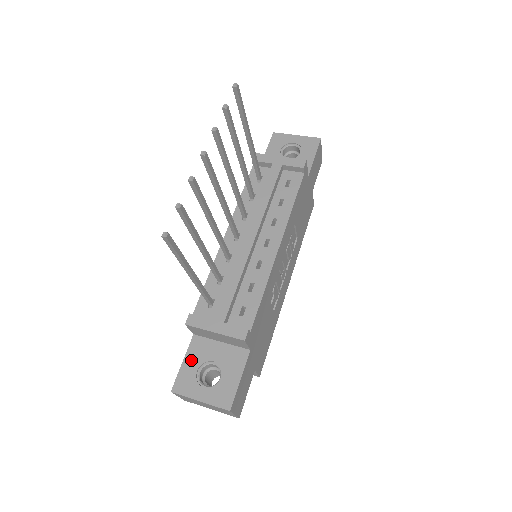
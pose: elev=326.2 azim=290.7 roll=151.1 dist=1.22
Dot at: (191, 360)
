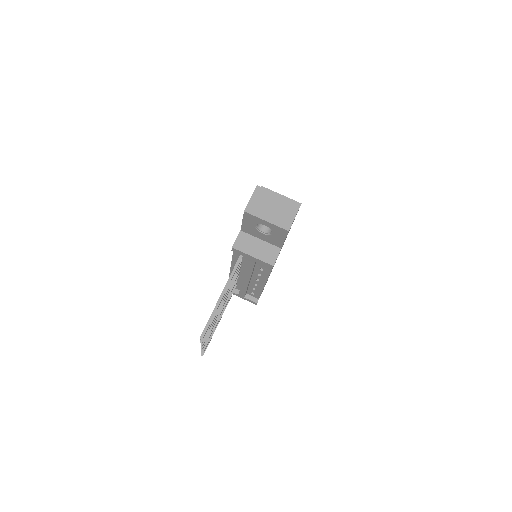
Dot at: occluded
